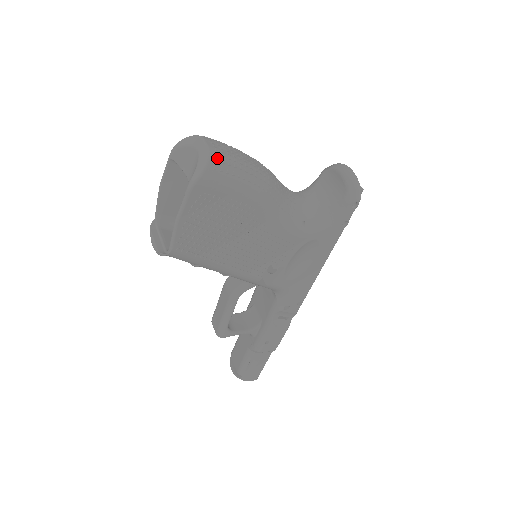
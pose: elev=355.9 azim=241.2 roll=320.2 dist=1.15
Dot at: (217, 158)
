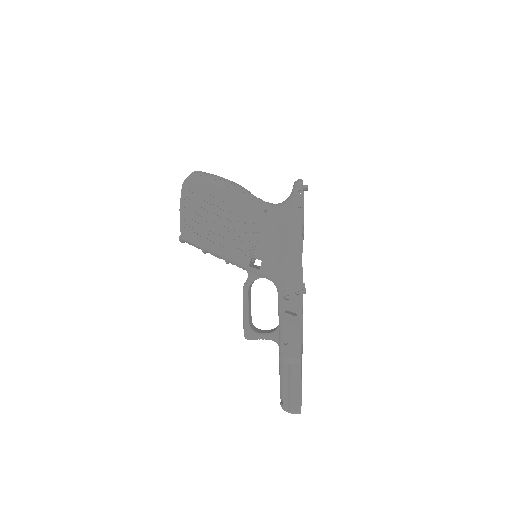
Dot at: (198, 172)
